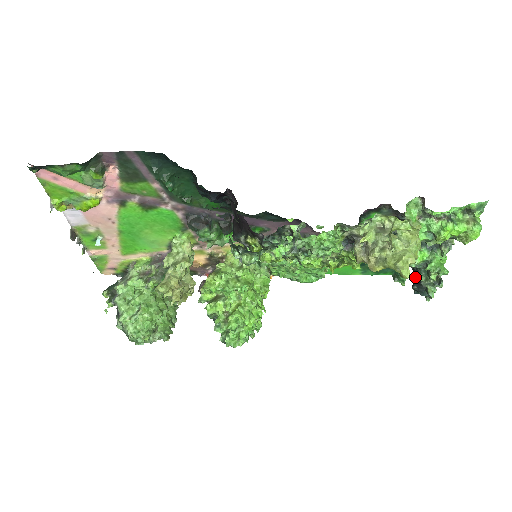
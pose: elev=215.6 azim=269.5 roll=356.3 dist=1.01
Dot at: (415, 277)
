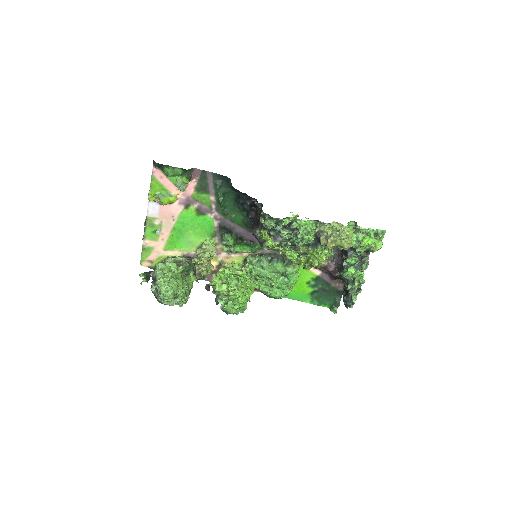
Dot at: (345, 293)
